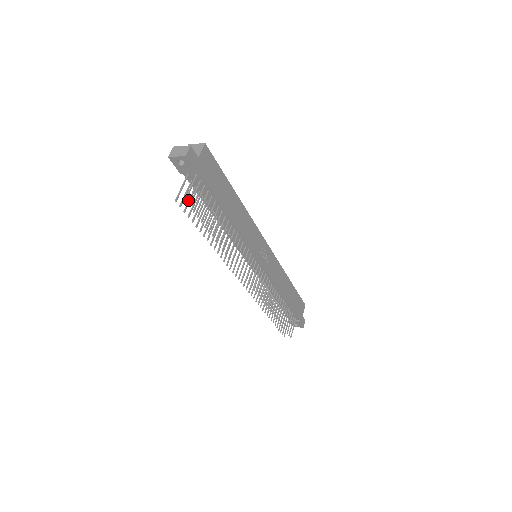
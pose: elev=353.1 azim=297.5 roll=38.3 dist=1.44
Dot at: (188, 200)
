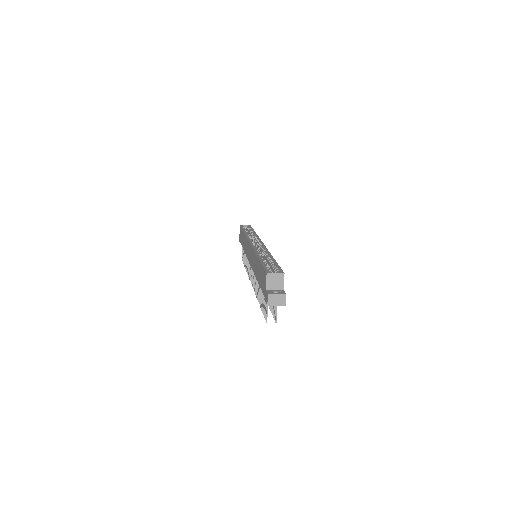
Dot at: (264, 306)
